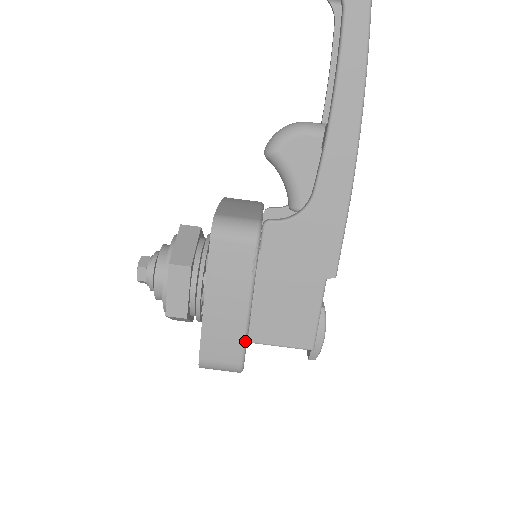
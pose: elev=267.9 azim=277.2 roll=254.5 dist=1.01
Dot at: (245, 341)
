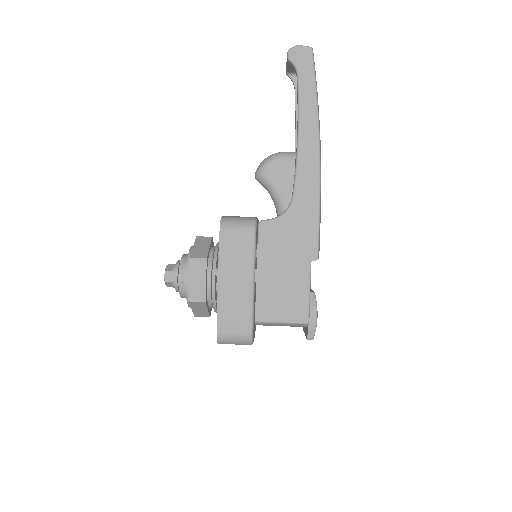
Dot at: (252, 312)
